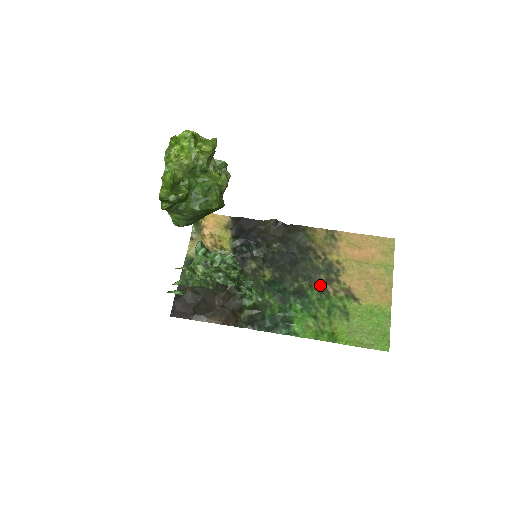
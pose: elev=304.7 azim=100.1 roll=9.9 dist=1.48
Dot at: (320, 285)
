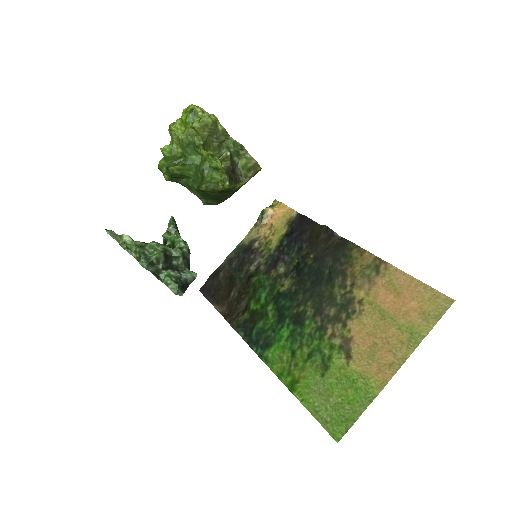
Dot at: (323, 320)
